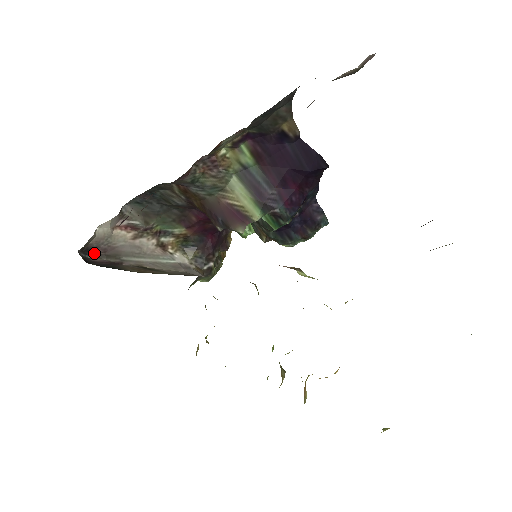
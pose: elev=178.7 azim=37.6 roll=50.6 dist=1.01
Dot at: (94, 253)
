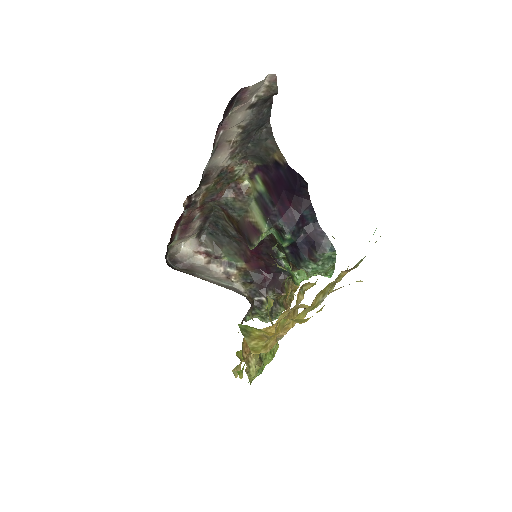
Dot at: (179, 266)
